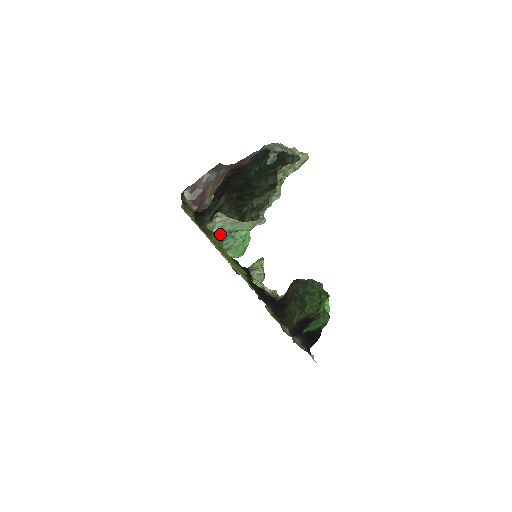
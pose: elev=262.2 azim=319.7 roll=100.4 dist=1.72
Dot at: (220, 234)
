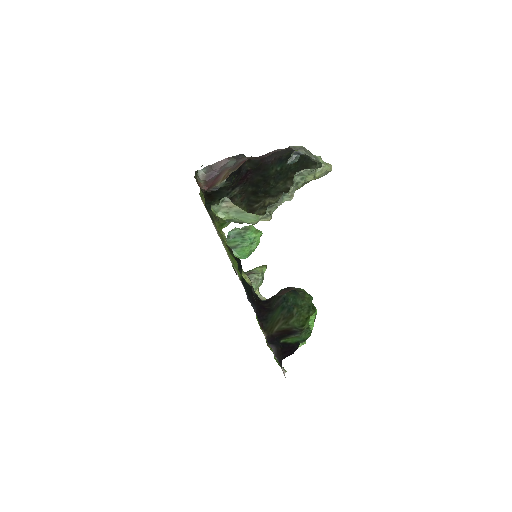
Dot at: (222, 219)
